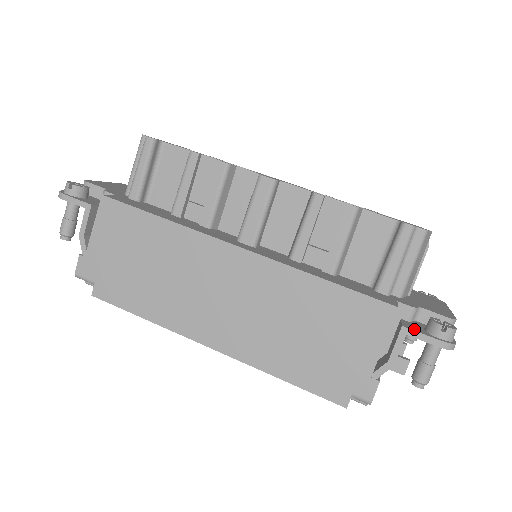
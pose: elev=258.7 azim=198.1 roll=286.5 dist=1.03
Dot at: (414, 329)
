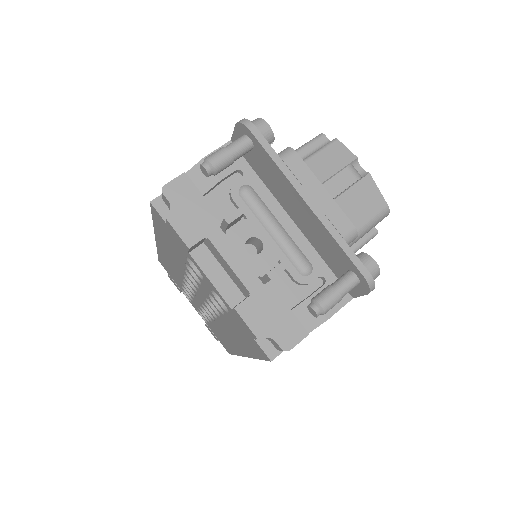
Dot at: occluded
